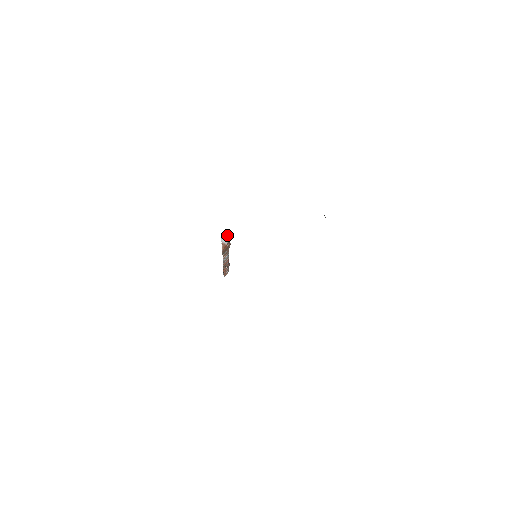
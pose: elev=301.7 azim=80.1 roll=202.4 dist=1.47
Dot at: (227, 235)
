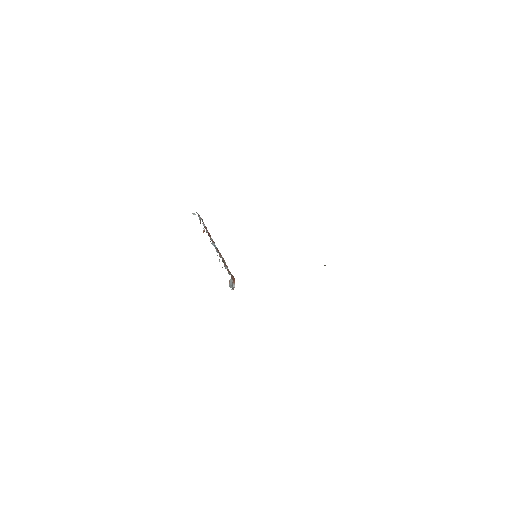
Dot at: (232, 281)
